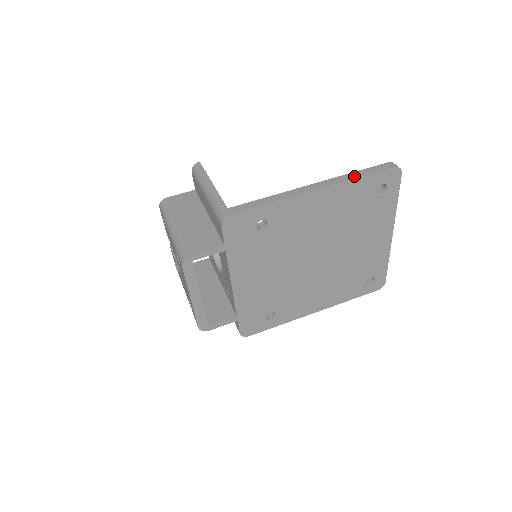
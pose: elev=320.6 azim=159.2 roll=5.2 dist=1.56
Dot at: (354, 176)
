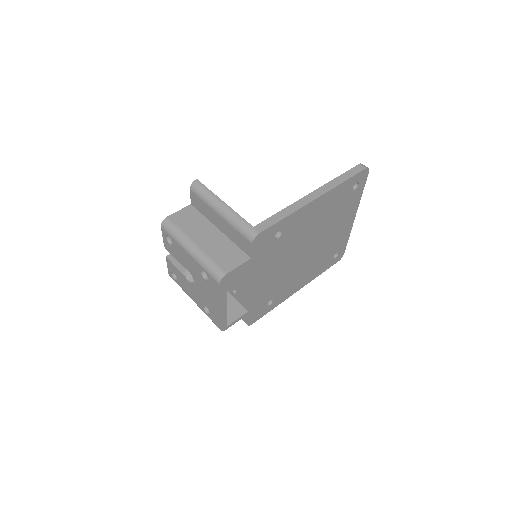
Dot at: (340, 181)
